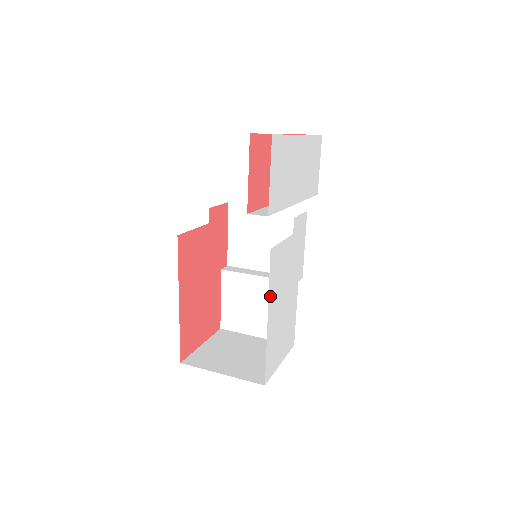
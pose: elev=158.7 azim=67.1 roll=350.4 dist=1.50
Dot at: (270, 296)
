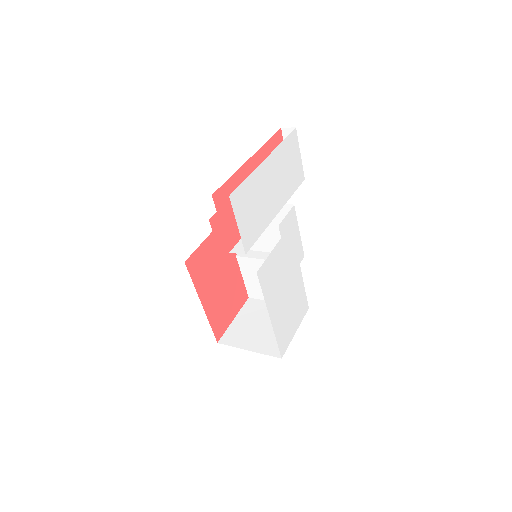
Dot at: (267, 302)
